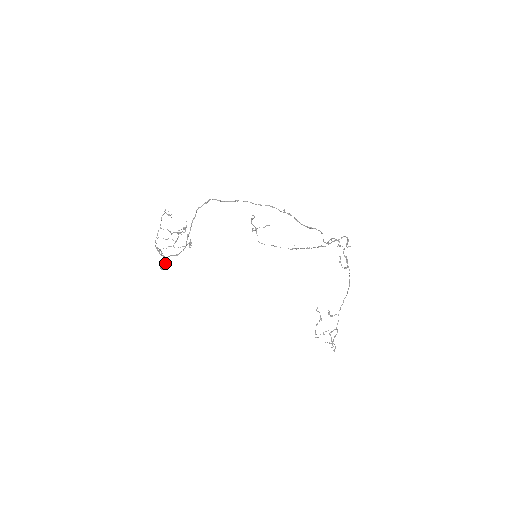
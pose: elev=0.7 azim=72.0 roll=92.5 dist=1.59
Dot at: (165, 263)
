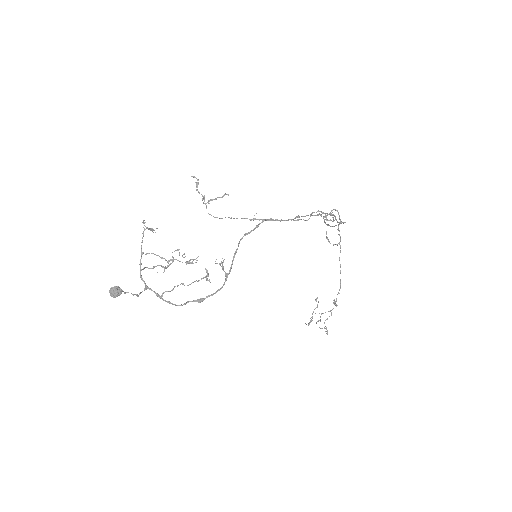
Dot at: (138, 295)
